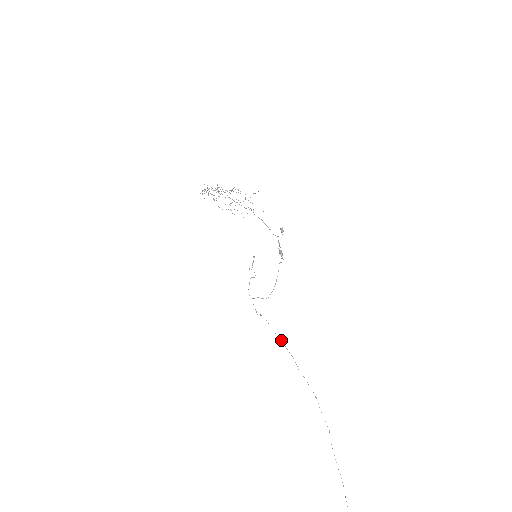
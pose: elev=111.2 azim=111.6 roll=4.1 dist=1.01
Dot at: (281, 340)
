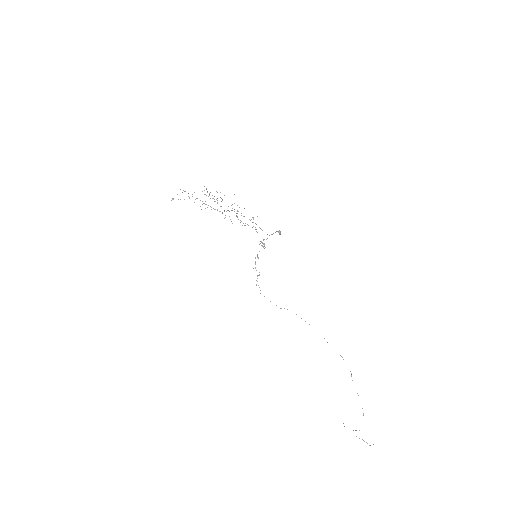
Dot at: occluded
